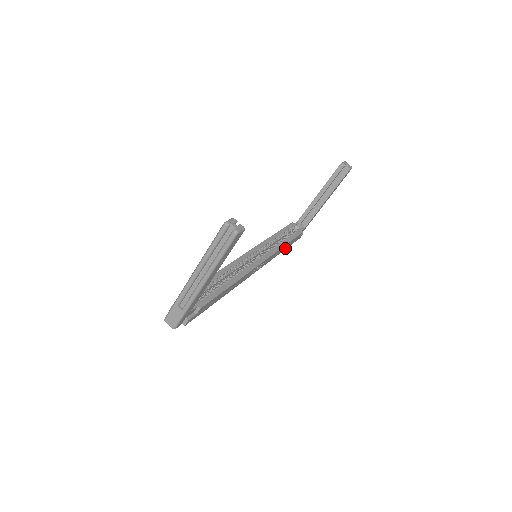
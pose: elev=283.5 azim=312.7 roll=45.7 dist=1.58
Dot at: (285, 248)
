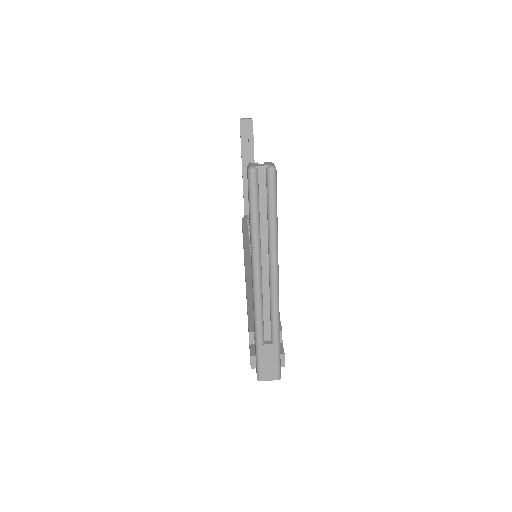
Dot at: occluded
